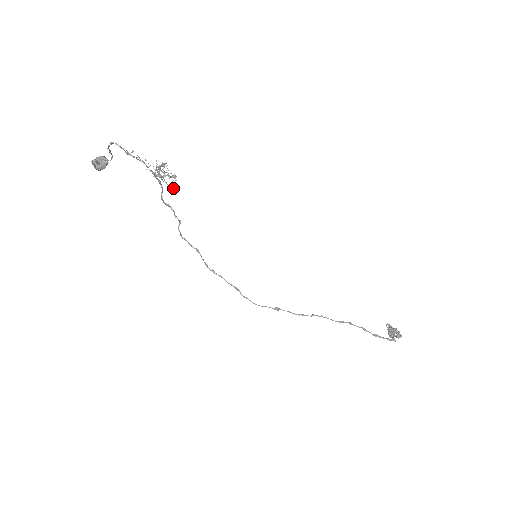
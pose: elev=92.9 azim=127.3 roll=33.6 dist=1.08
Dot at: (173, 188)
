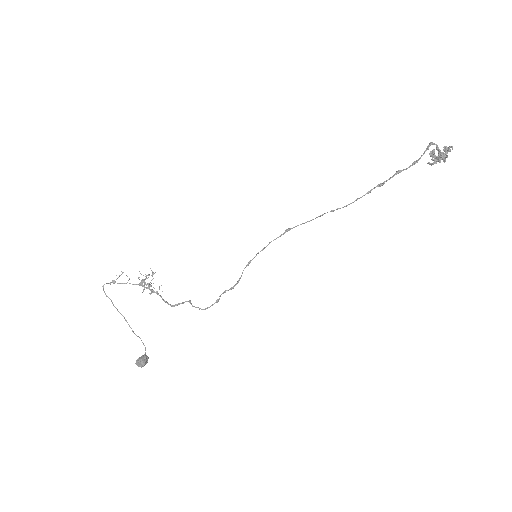
Dot at: occluded
